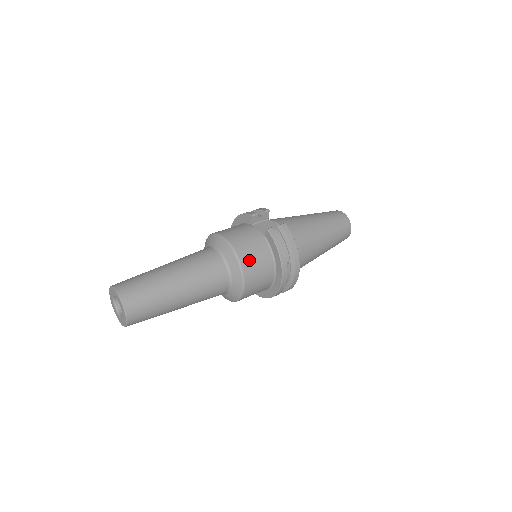
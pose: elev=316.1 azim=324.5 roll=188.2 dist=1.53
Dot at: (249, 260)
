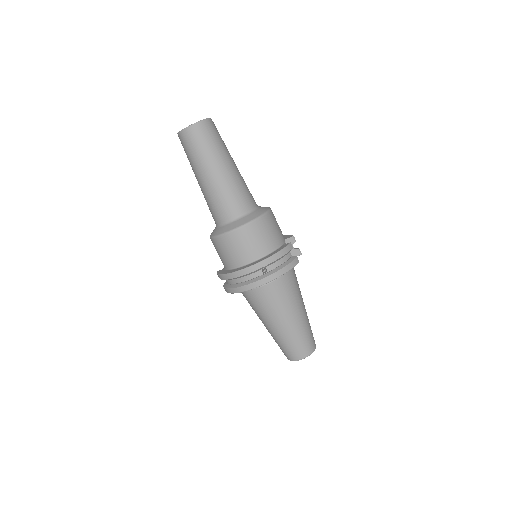
Dot at: (261, 228)
